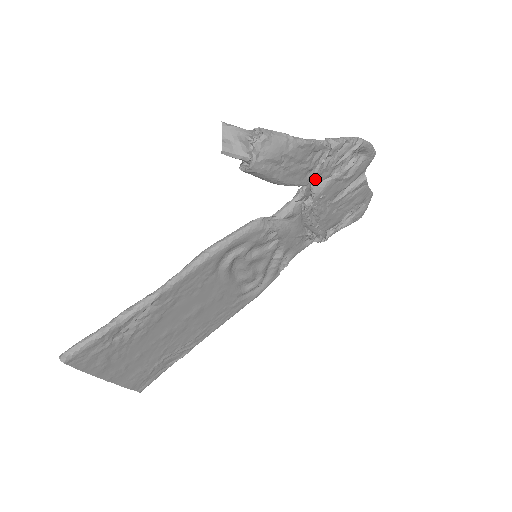
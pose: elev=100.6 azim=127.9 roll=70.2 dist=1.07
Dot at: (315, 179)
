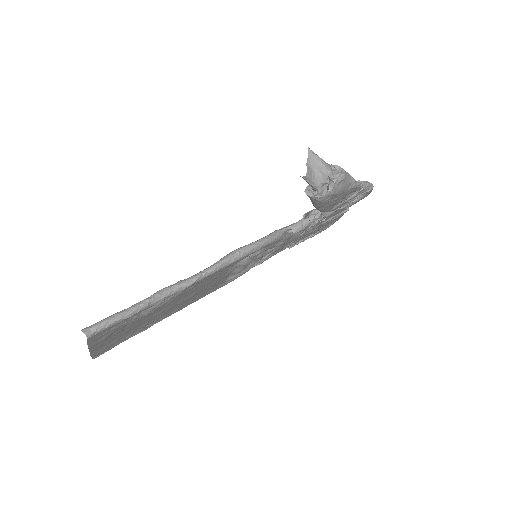
Dot at: (334, 208)
